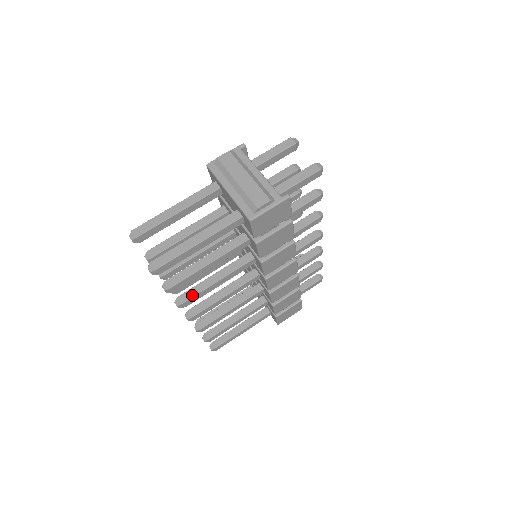
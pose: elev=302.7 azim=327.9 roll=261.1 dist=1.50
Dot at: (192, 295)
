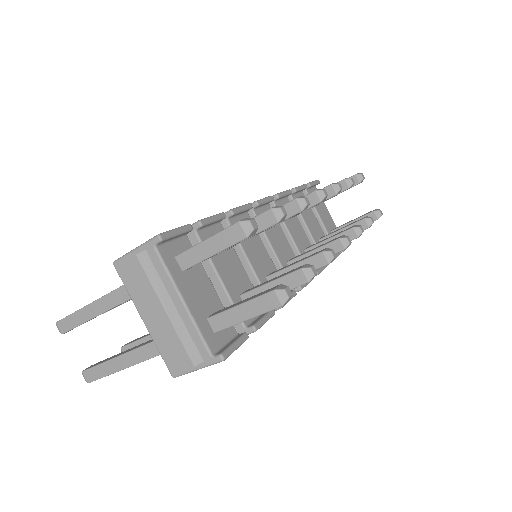
Dot at: occluded
